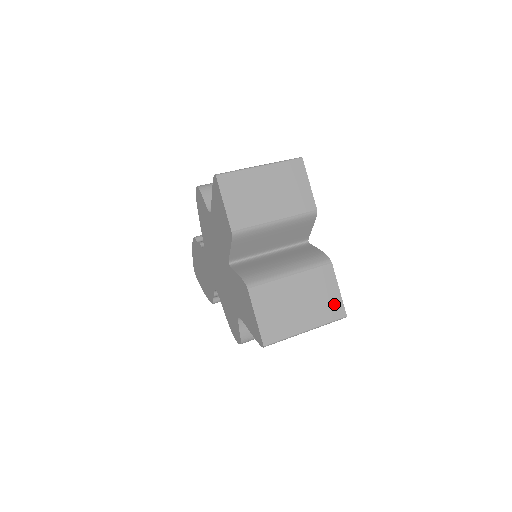
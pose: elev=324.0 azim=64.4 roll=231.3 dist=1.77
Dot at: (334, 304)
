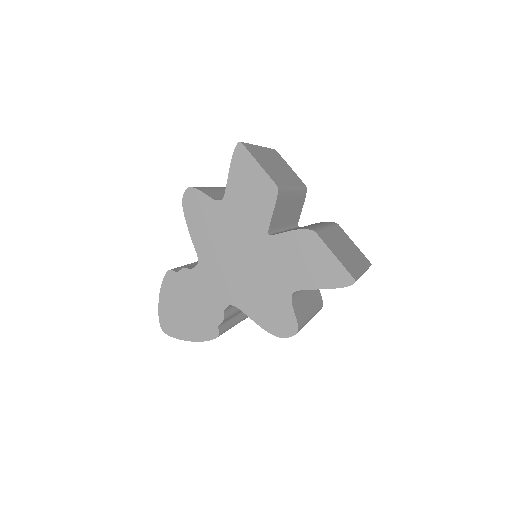
Dot at: (360, 254)
